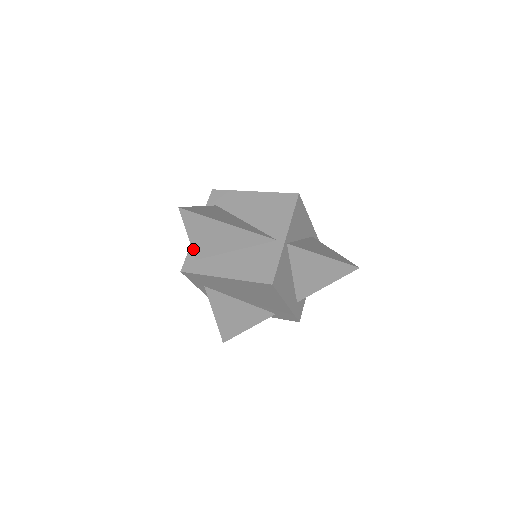
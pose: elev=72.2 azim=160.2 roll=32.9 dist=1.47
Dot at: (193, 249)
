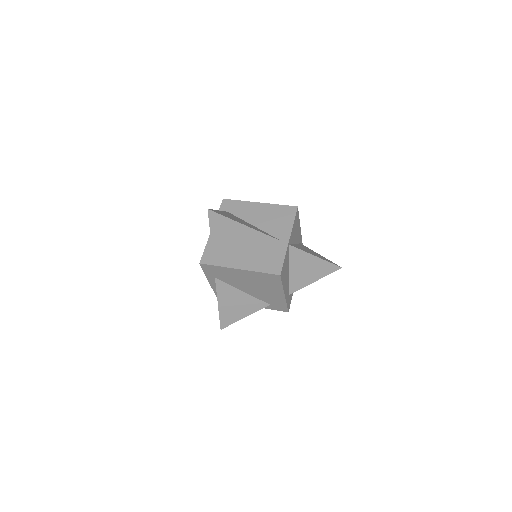
Dot at: (212, 245)
